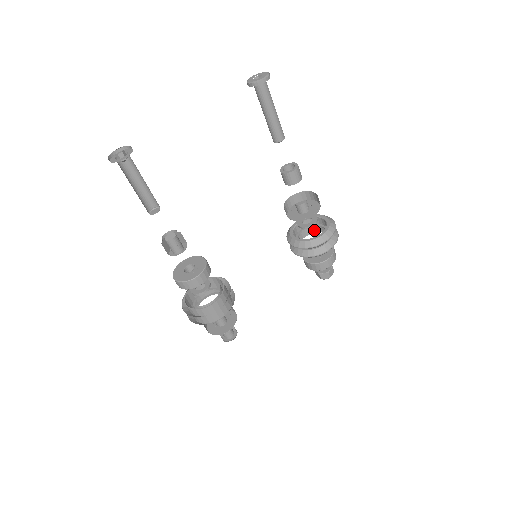
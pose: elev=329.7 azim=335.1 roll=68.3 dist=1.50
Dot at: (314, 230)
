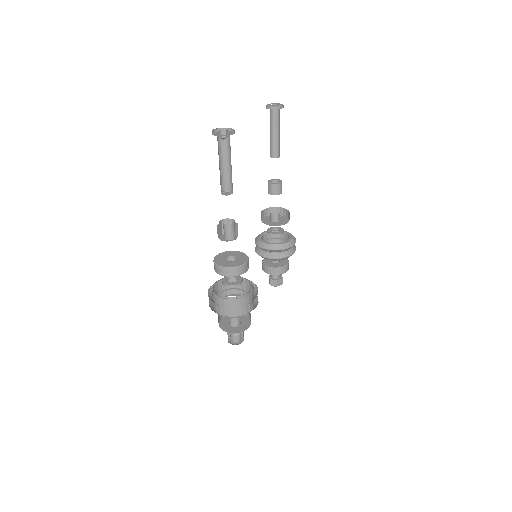
Dot at: occluded
